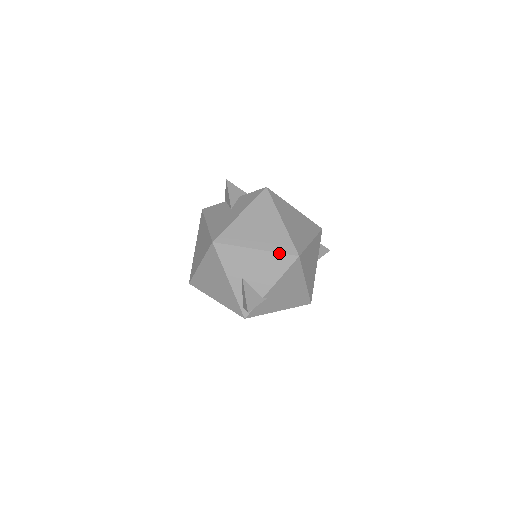
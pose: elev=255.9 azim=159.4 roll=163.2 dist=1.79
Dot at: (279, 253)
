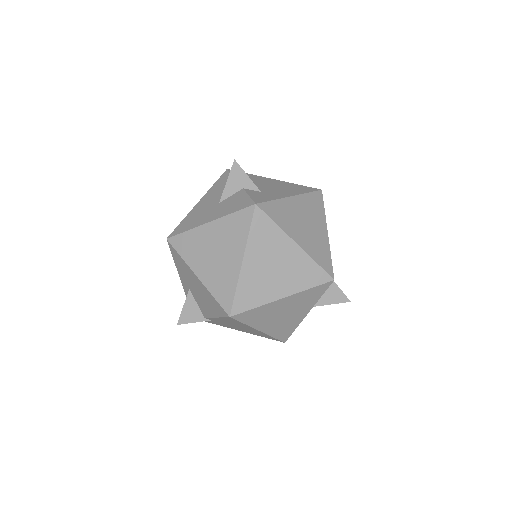
Dot at: (214, 298)
